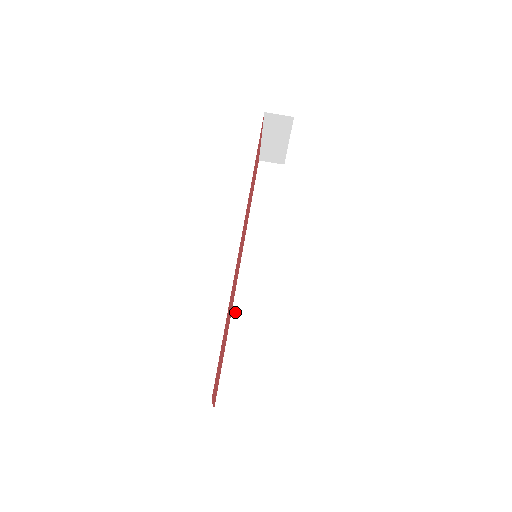
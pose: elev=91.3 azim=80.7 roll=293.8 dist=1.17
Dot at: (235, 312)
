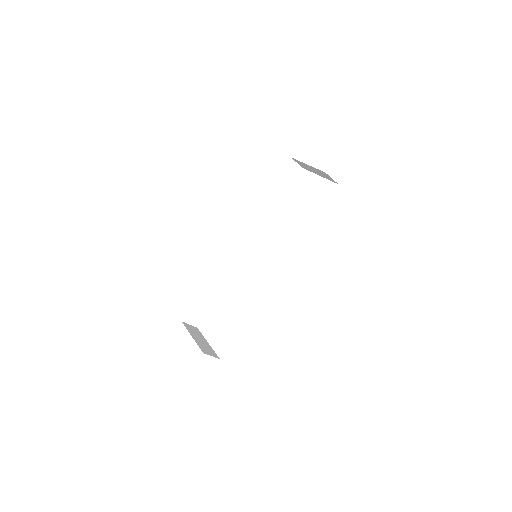
Dot at: (219, 268)
